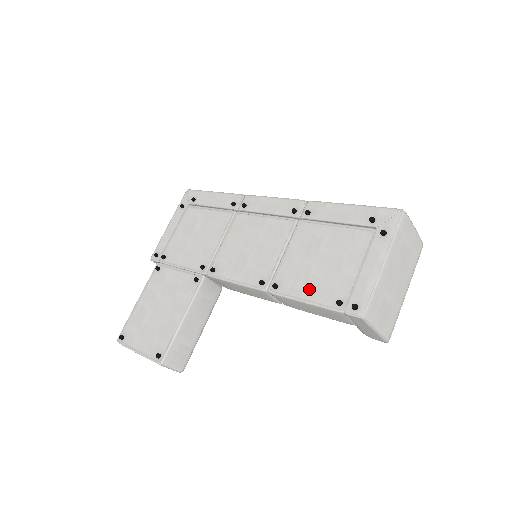
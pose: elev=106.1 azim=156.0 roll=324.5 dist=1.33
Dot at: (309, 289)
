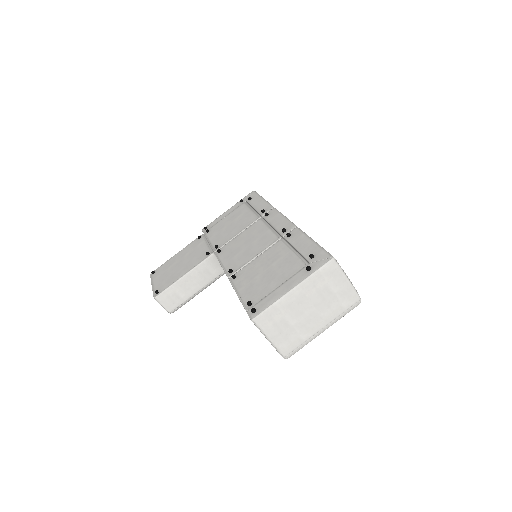
Dot at: (246, 287)
